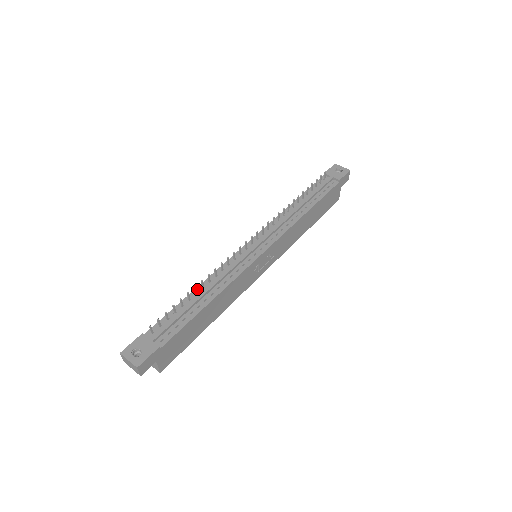
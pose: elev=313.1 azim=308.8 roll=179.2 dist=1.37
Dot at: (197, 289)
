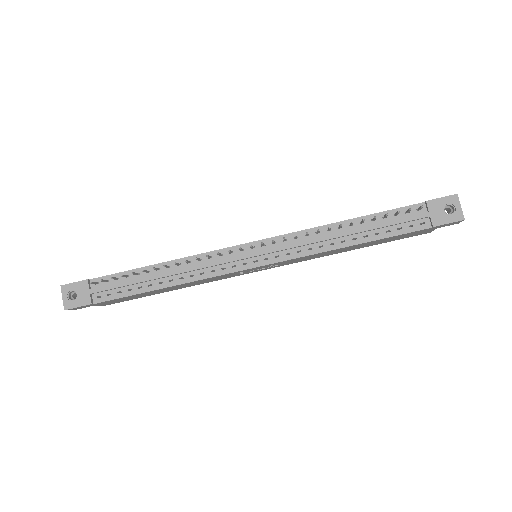
Dot at: (162, 264)
